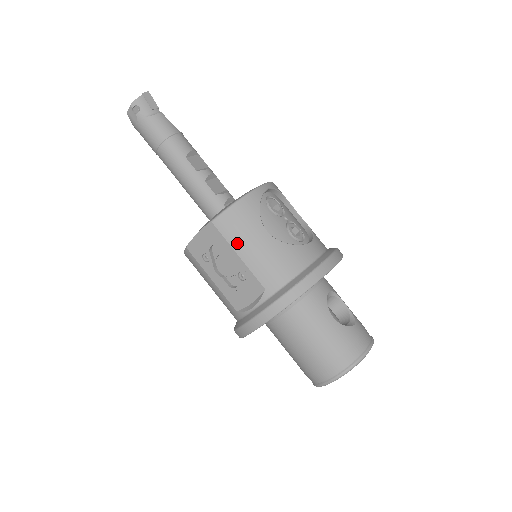
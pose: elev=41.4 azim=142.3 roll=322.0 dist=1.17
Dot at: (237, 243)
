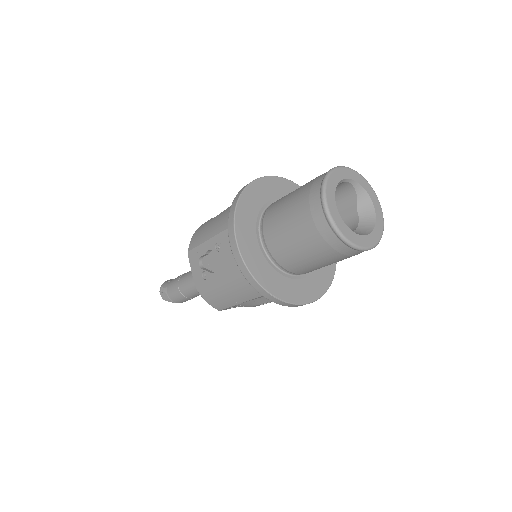
Dot at: (202, 238)
